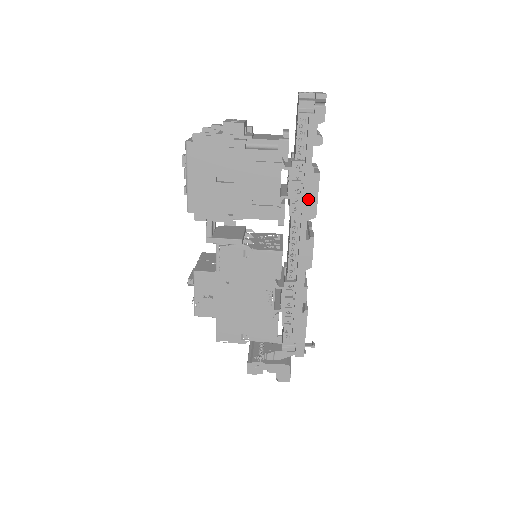
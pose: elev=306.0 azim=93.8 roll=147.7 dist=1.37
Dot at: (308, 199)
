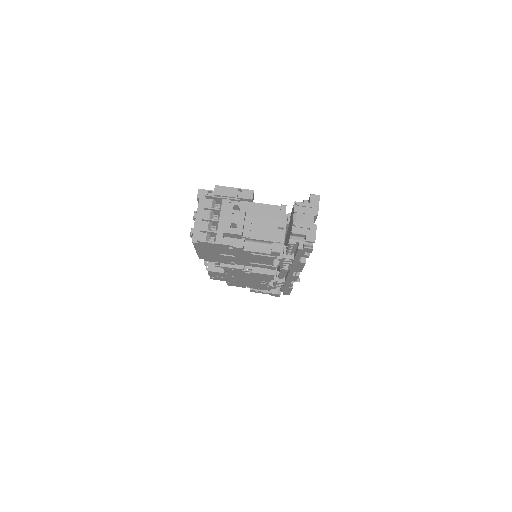
Dot at: (295, 268)
